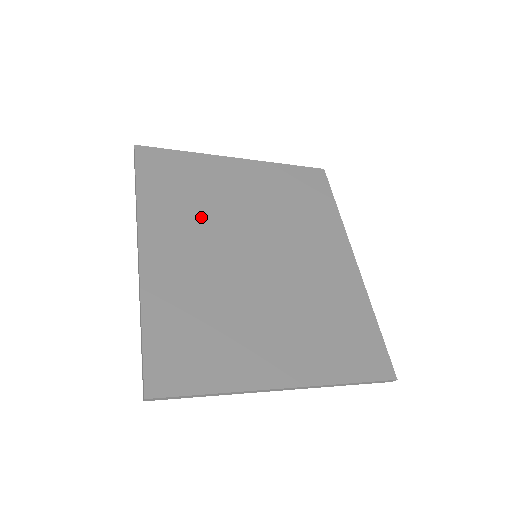
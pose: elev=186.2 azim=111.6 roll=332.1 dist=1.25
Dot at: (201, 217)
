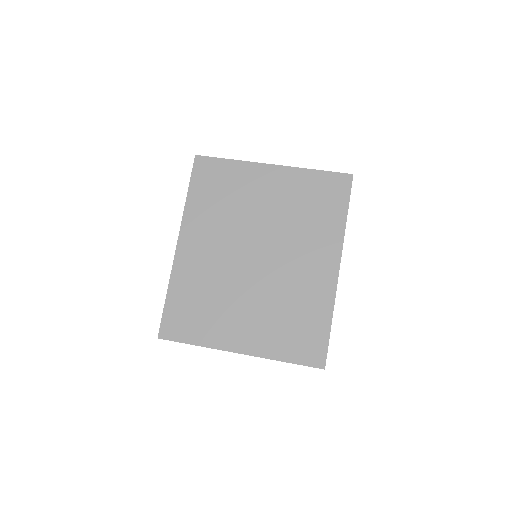
Dot at: (225, 221)
